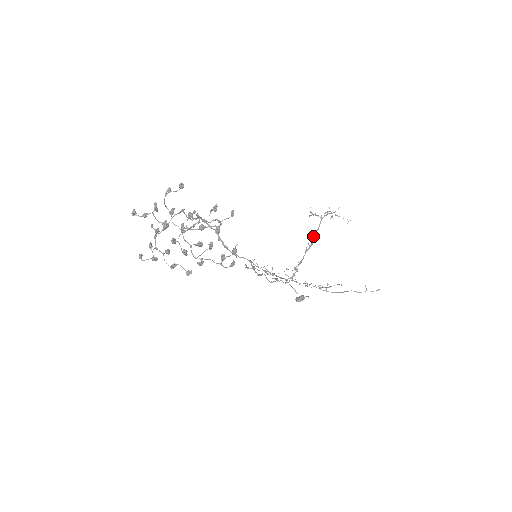
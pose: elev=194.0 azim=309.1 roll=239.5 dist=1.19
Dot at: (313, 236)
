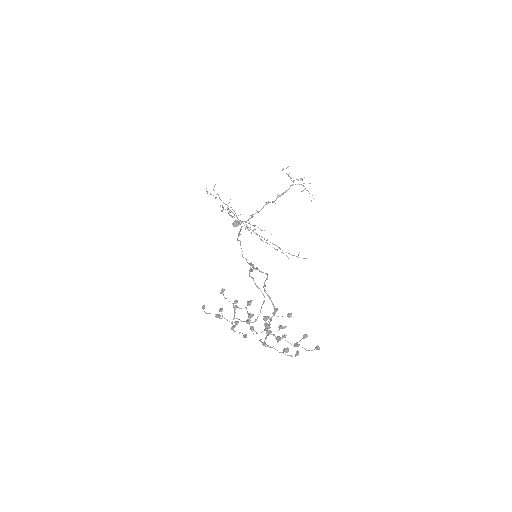
Dot at: (279, 195)
